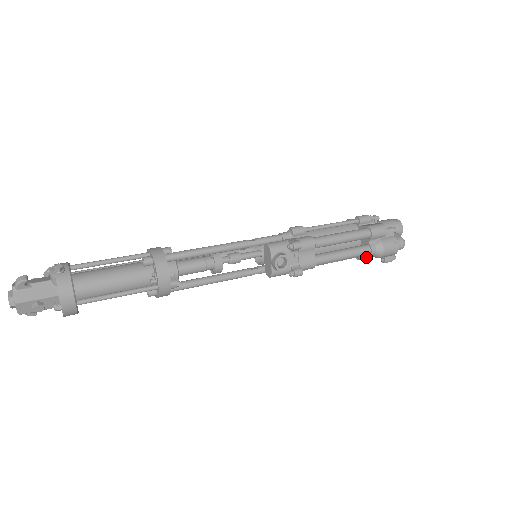
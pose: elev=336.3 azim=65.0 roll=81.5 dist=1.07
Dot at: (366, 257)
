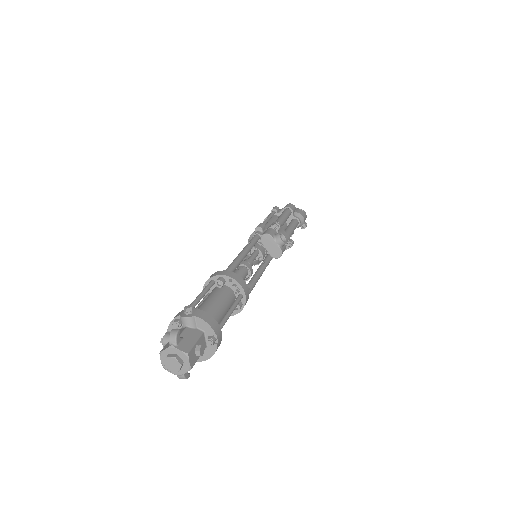
Dot at: (293, 233)
